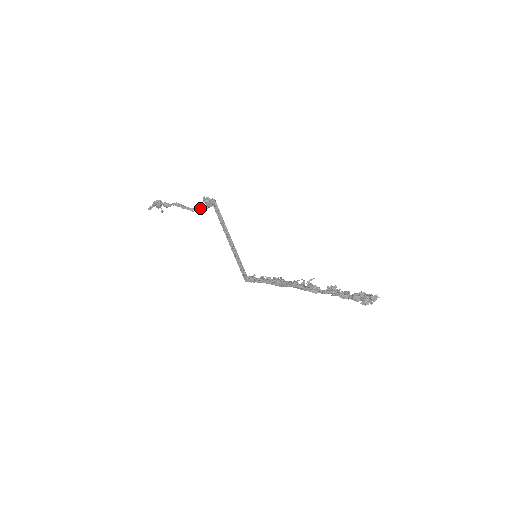
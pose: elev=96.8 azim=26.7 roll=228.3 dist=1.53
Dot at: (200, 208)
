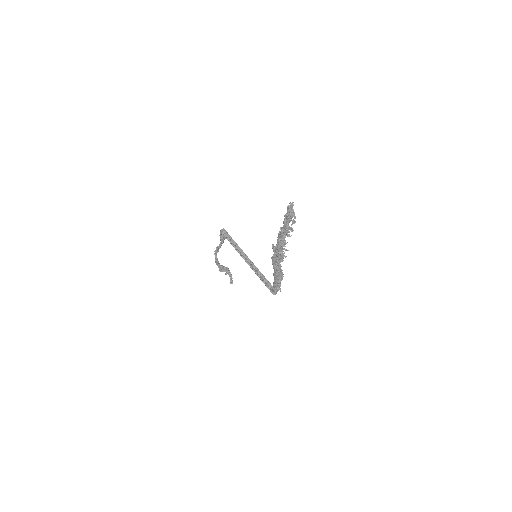
Dot at: (221, 243)
